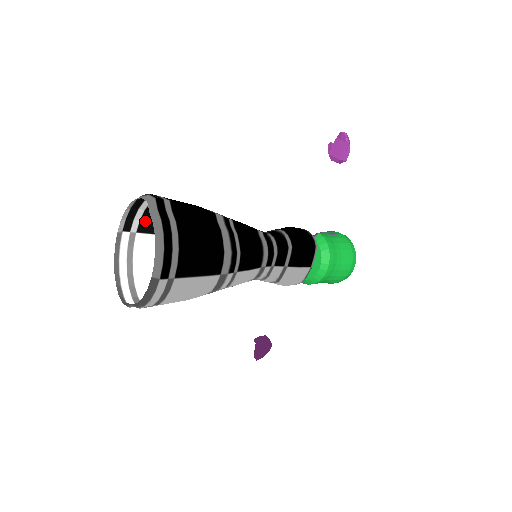
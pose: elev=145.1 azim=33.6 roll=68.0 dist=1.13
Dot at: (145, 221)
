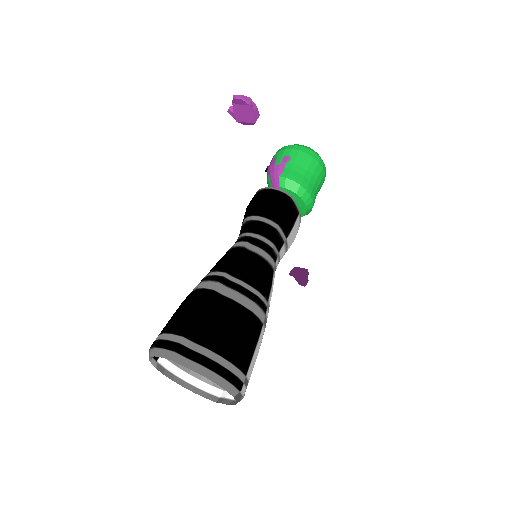
Dot at: occluded
